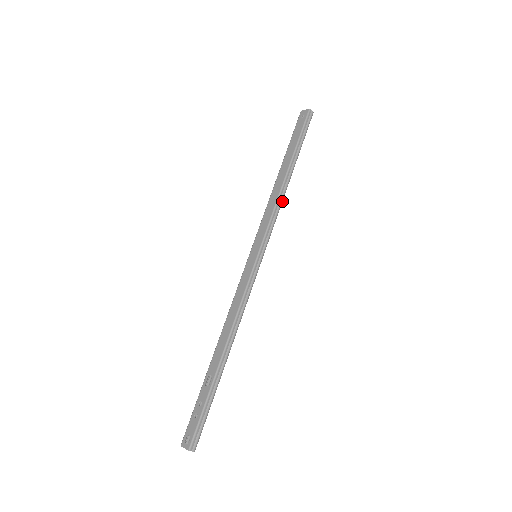
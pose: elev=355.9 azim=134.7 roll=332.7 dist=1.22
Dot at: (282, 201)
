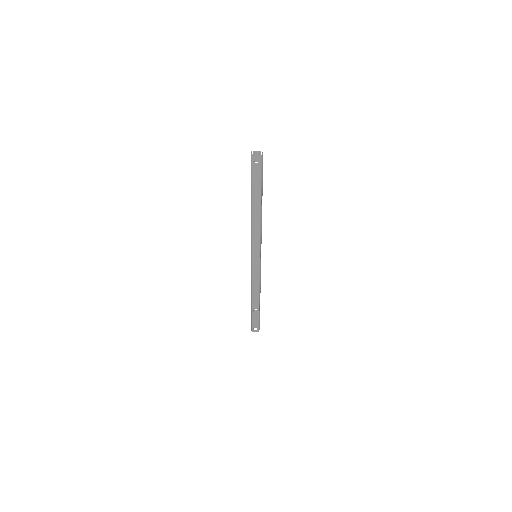
Dot at: (261, 223)
